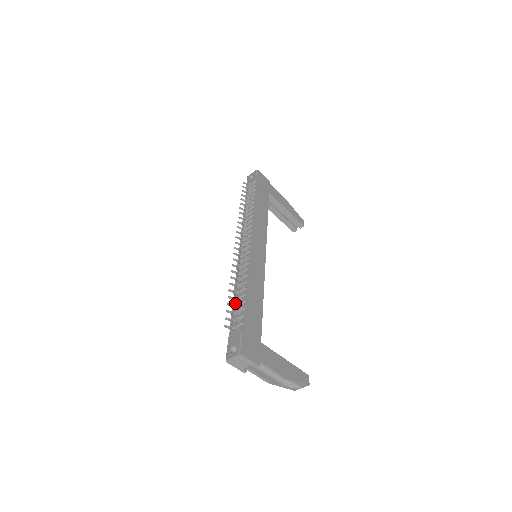
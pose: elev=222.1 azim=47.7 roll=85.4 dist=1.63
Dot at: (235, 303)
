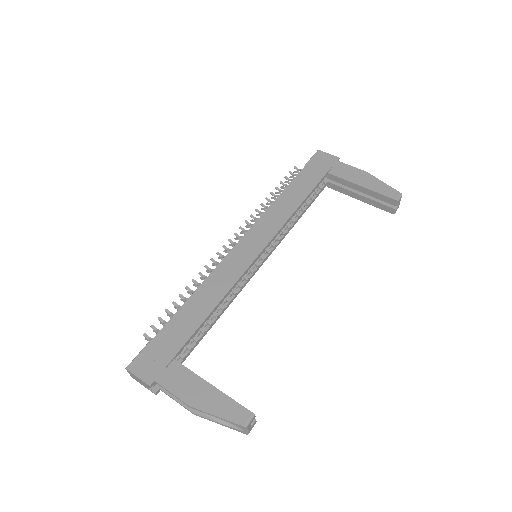
Dot at: (171, 313)
